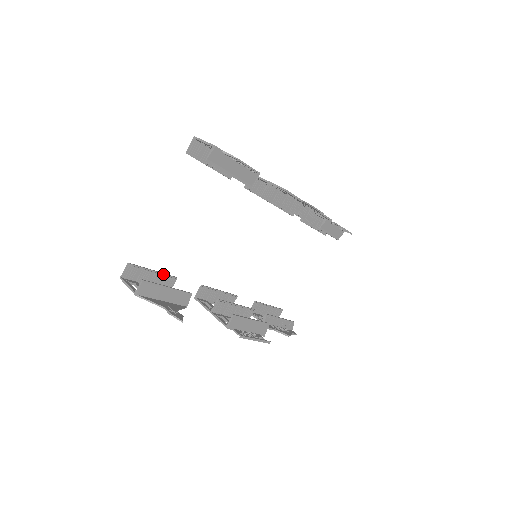
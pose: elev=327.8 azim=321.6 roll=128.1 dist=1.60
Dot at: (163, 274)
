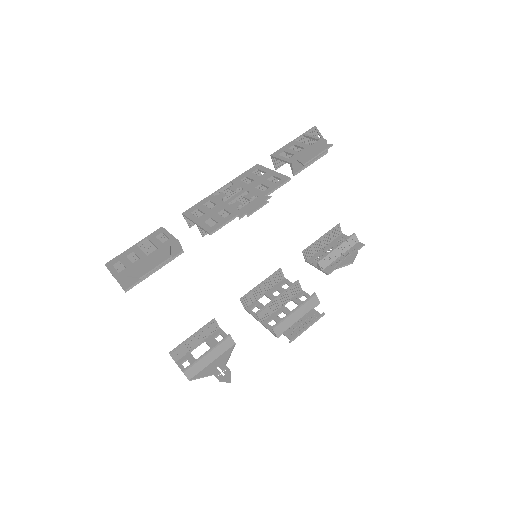
Dot at: (201, 329)
